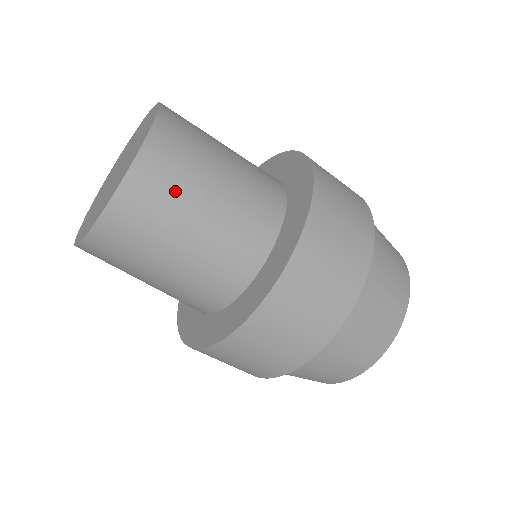
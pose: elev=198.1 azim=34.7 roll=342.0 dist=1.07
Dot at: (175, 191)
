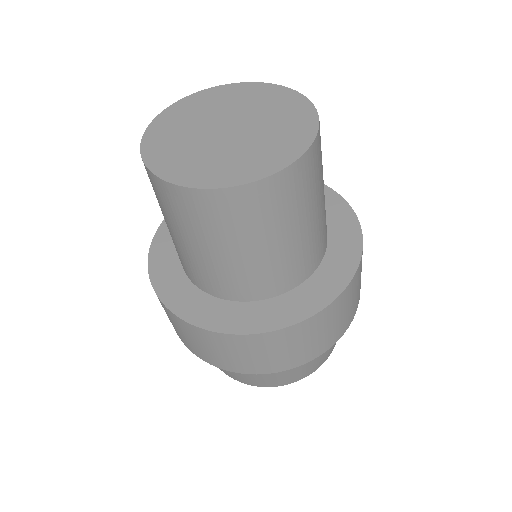
Dot at: (315, 184)
